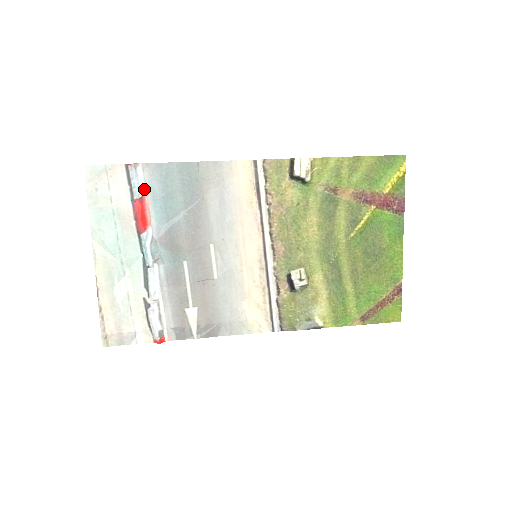
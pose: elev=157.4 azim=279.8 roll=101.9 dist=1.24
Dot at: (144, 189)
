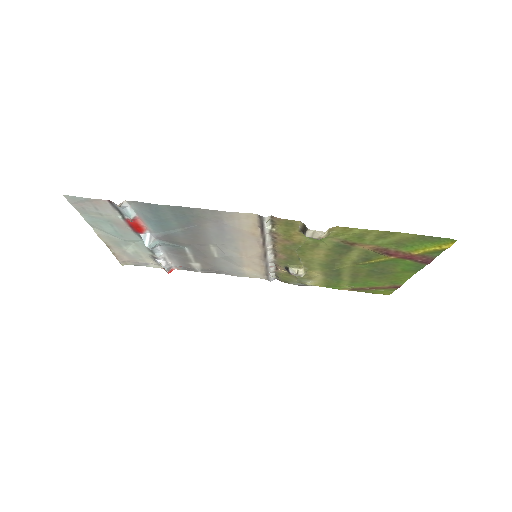
Dot at: (134, 213)
